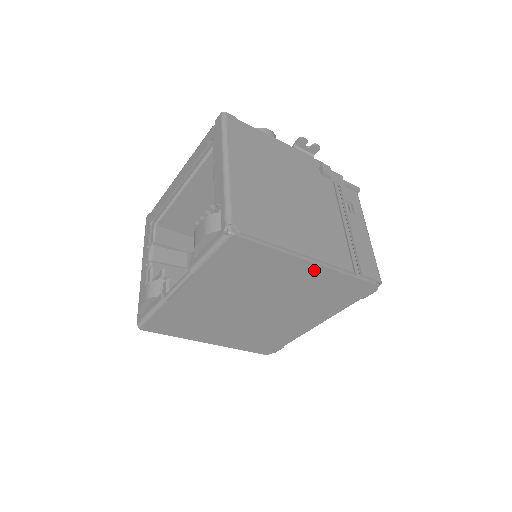
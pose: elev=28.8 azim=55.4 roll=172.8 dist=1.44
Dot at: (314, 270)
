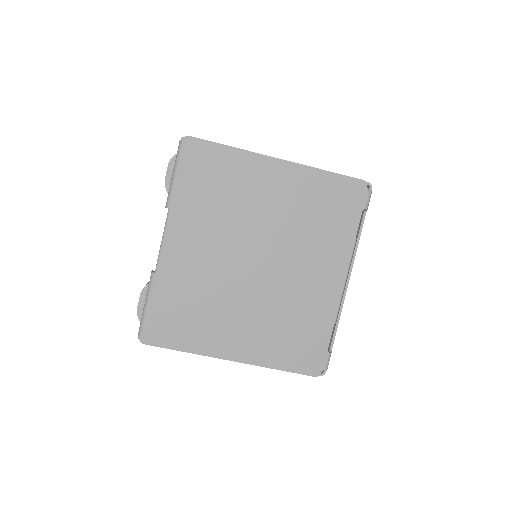
Dot at: (285, 171)
